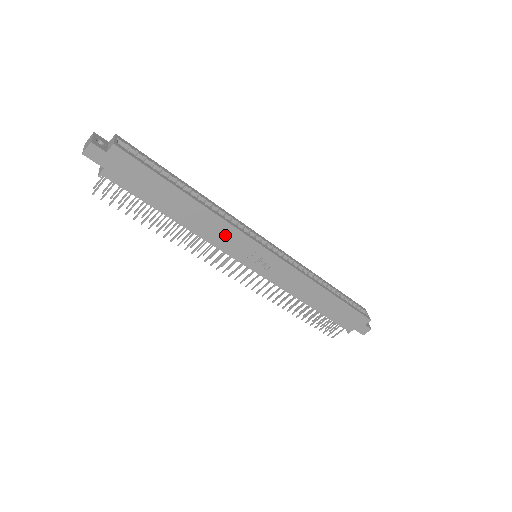
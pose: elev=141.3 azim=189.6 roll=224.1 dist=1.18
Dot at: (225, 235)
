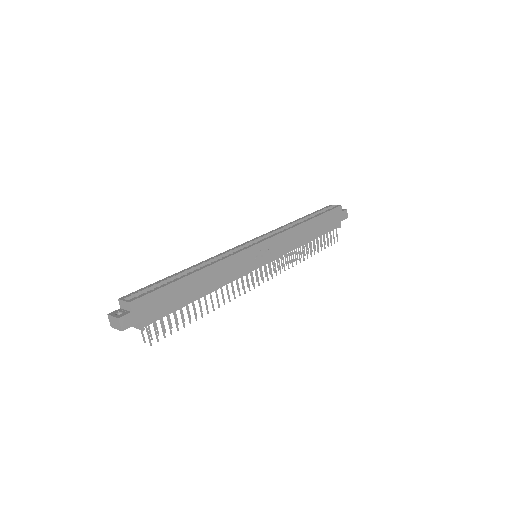
Dot at: (232, 267)
